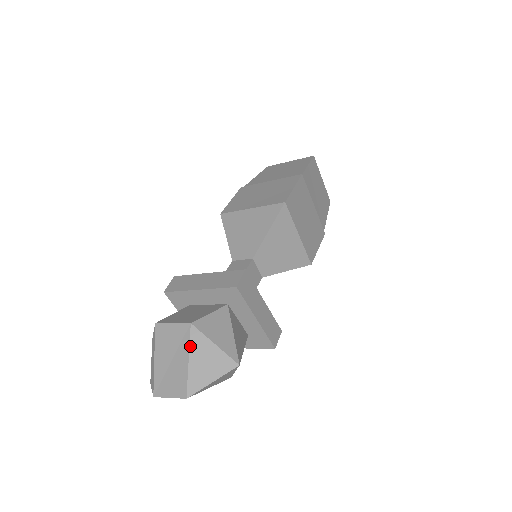
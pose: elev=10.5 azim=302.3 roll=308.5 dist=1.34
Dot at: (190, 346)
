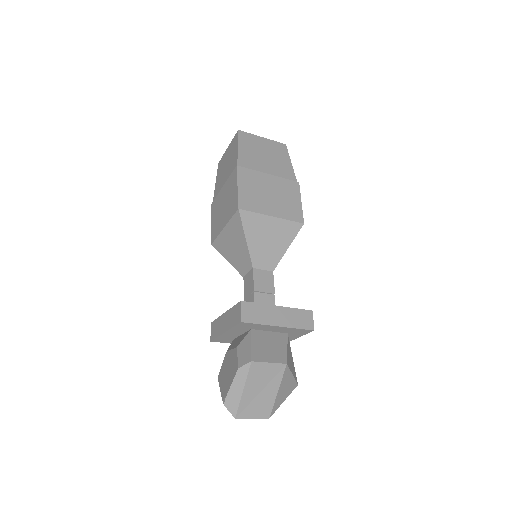
Dot at: (282, 381)
